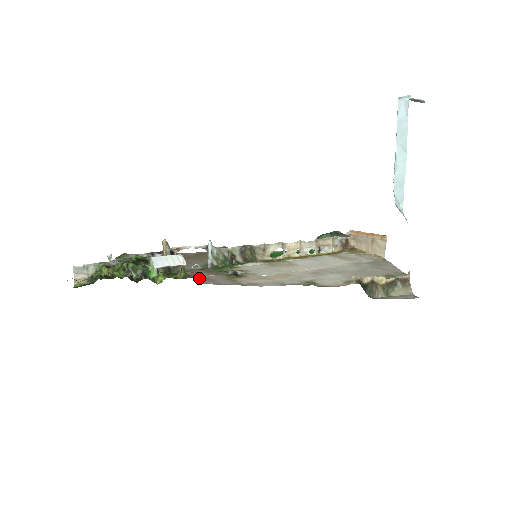
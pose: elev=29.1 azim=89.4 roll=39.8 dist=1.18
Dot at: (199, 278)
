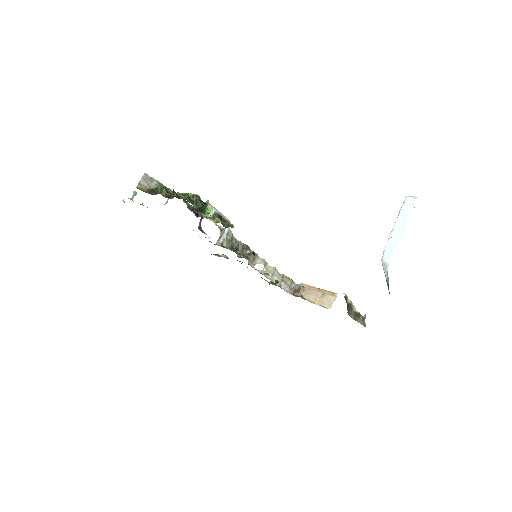
Dot at: occluded
